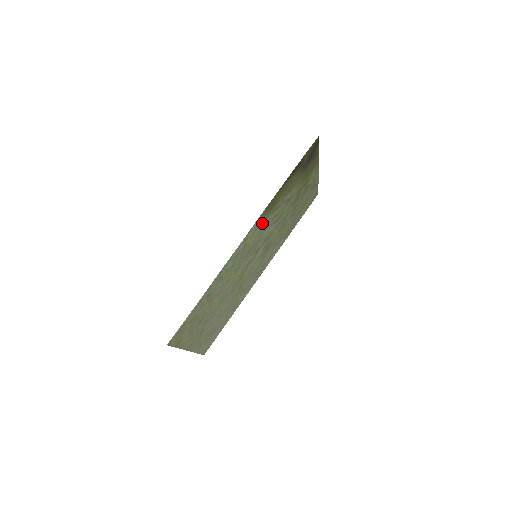
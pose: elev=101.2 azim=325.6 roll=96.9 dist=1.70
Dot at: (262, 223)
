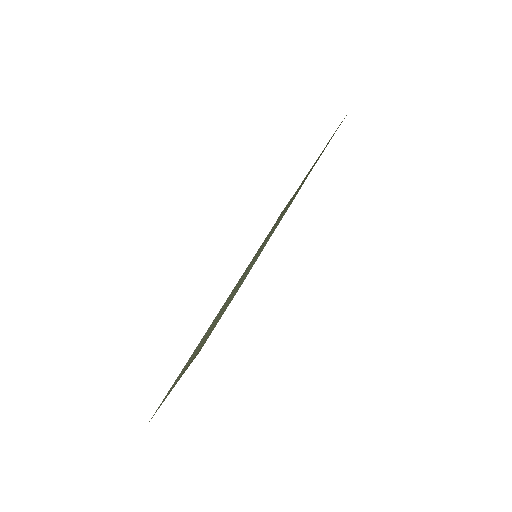
Dot at: occluded
